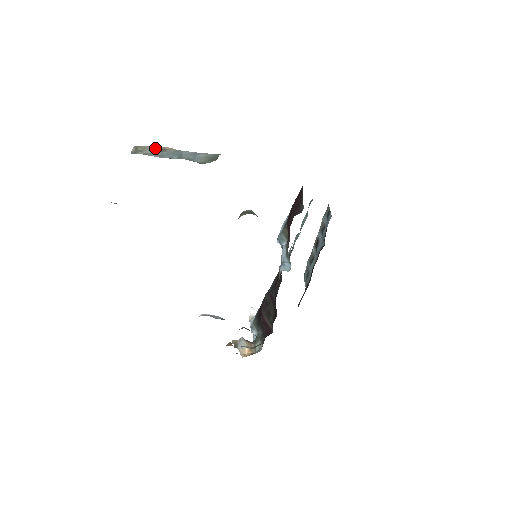
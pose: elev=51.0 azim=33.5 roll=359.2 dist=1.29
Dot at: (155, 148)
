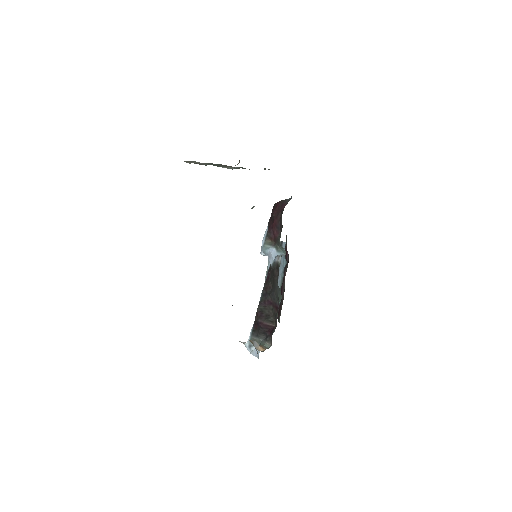
Dot at: (195, 163)
